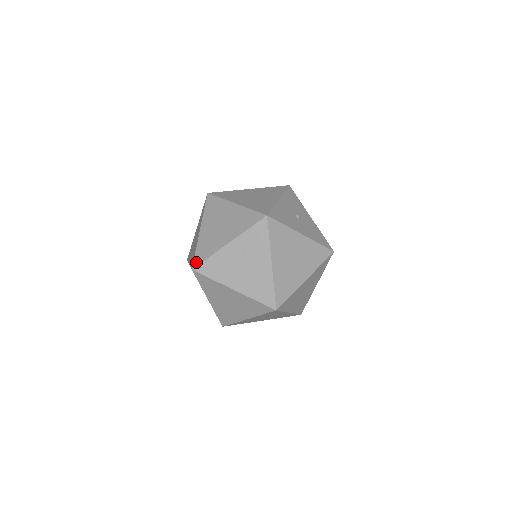
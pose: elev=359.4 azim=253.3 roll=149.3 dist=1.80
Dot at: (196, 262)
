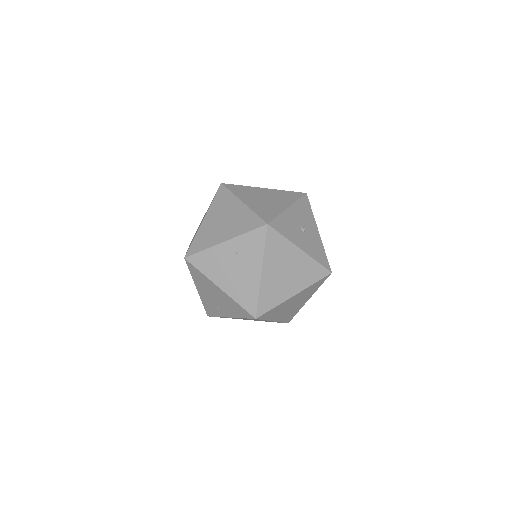
Dot at: (190, 252)
